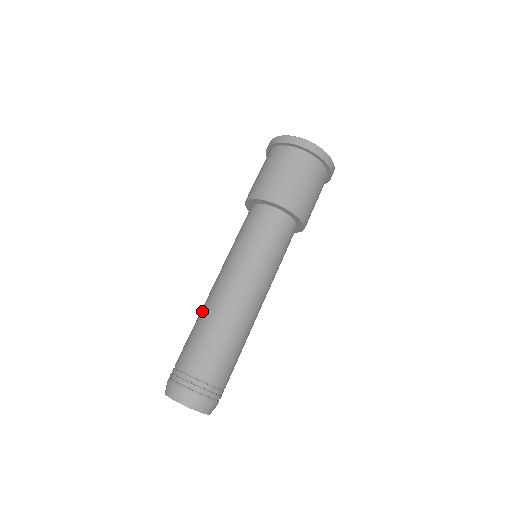
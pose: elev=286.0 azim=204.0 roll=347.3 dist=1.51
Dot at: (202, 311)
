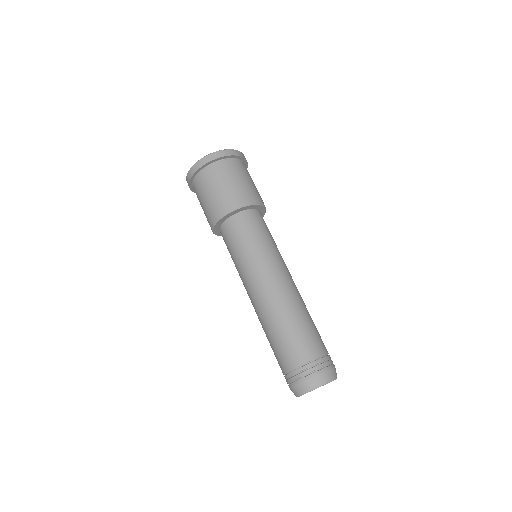
Dot at: (269, 318)
